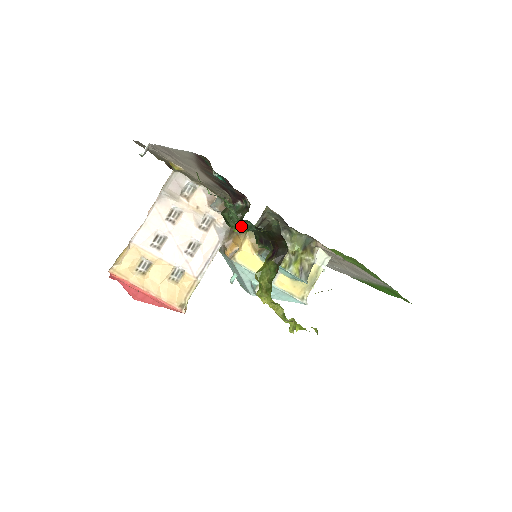
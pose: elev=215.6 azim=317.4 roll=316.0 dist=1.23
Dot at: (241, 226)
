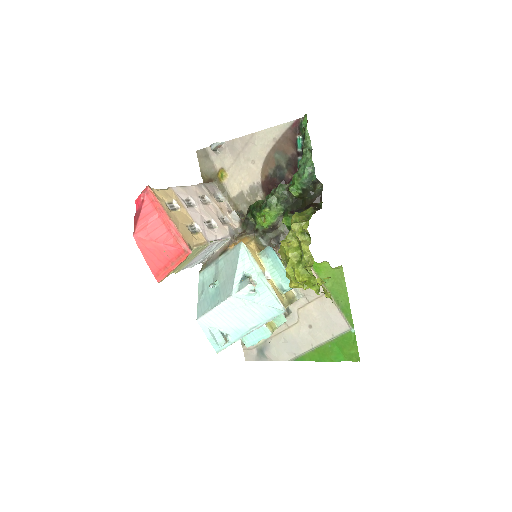
Dot at: (282, 196)
